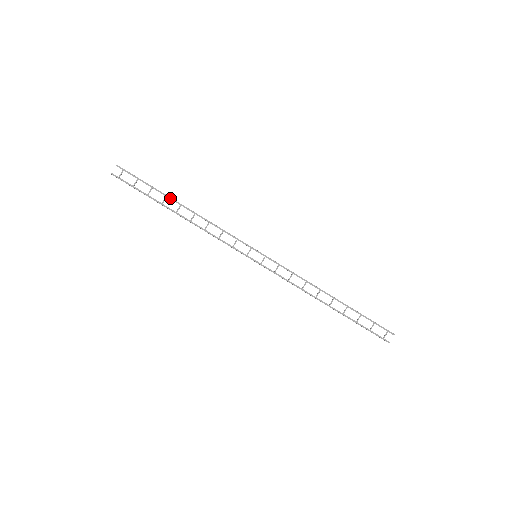
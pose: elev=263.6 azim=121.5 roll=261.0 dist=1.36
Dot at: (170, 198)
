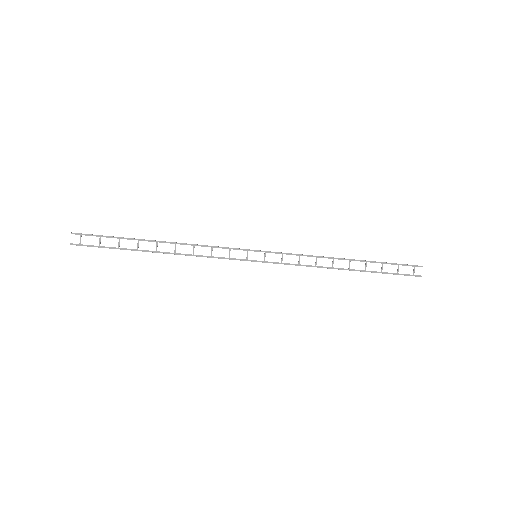
Dot at: (143, 240)
